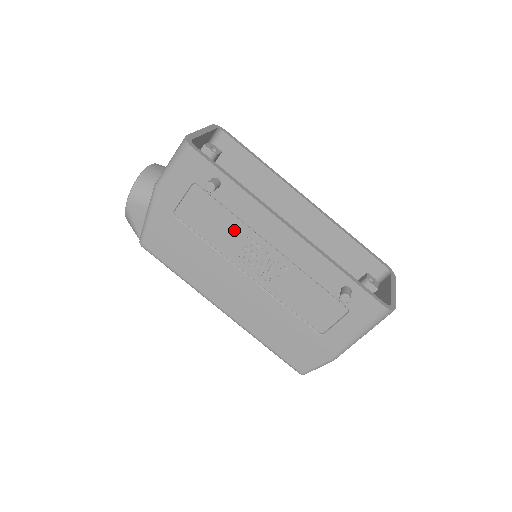
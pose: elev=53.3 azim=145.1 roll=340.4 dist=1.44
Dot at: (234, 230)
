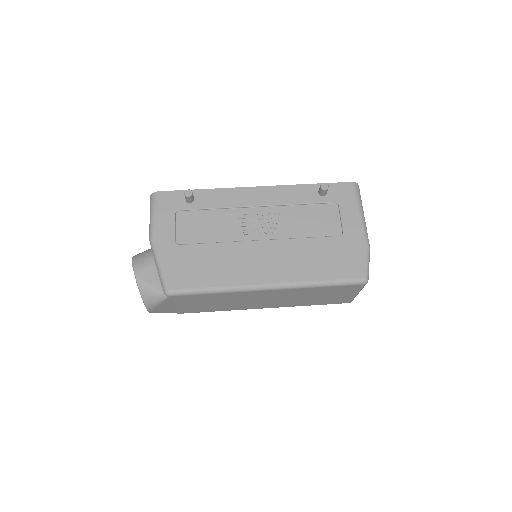
Dot at: (225, 219)
